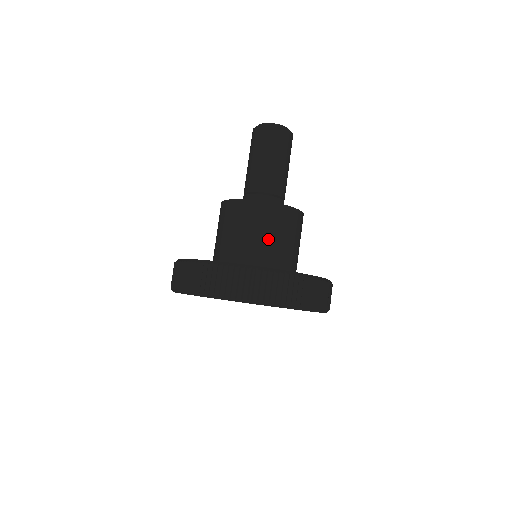
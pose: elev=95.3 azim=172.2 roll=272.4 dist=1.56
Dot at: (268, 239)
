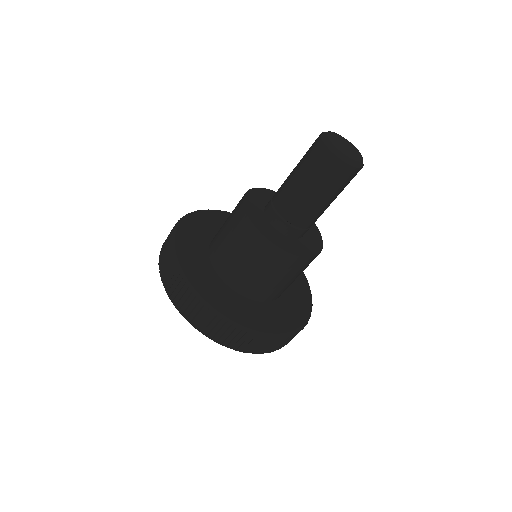
Dot at: (265, 279)
